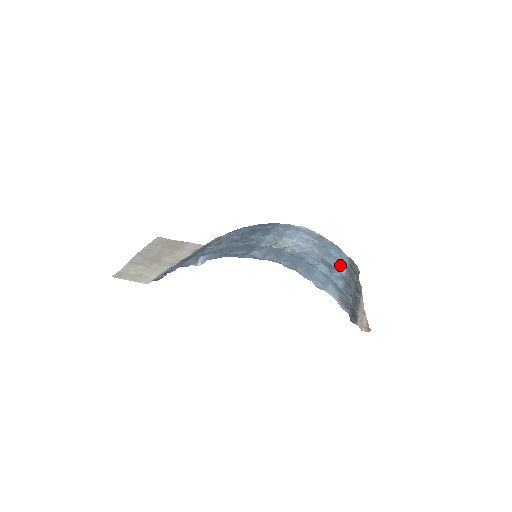
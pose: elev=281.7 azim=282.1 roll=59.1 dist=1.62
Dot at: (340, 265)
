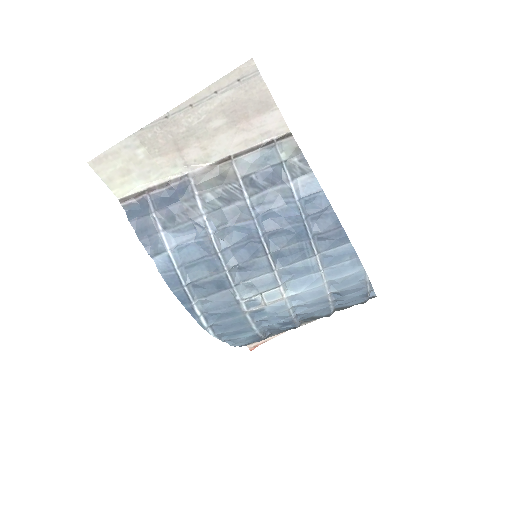
Dot at: (322, 313)
